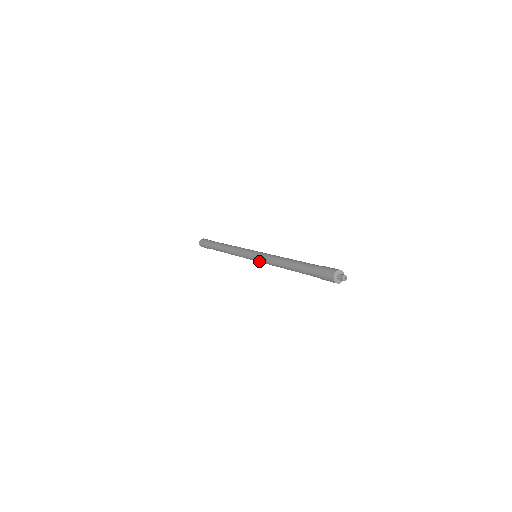
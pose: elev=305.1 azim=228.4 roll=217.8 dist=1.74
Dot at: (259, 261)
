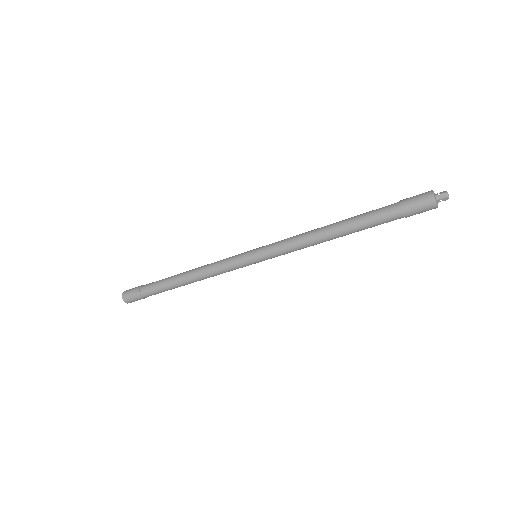
Dot at: (271, 258)
